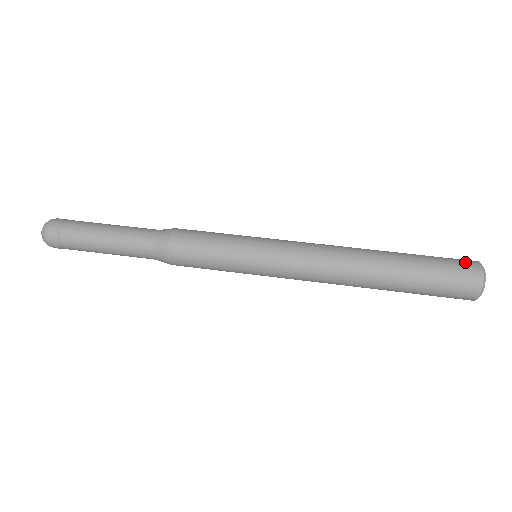
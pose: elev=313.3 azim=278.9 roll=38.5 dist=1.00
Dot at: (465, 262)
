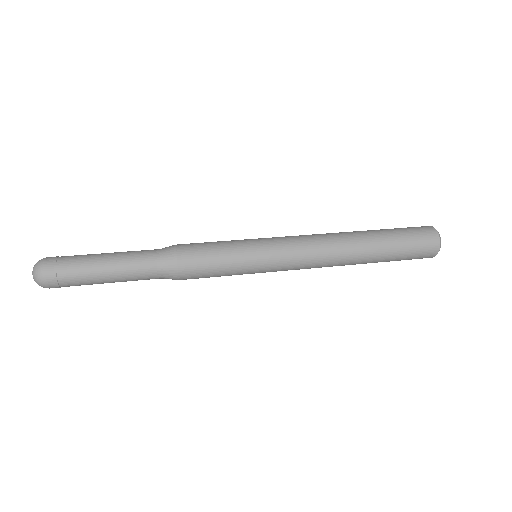
Dot at: occluded
